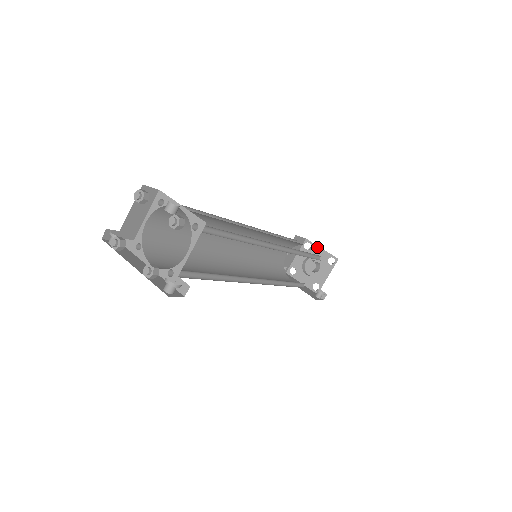
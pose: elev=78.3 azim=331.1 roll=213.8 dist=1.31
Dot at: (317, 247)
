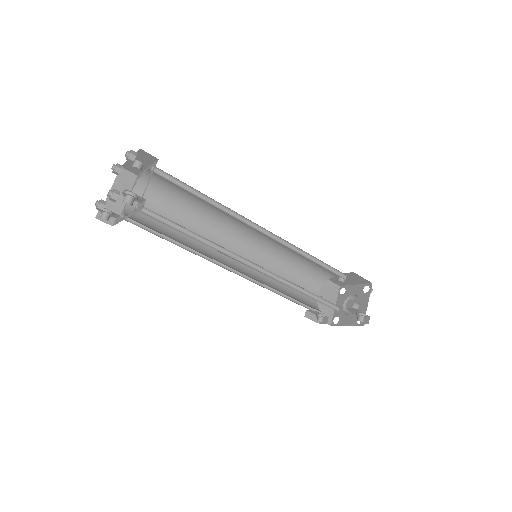
Dot at: (351, 286)
